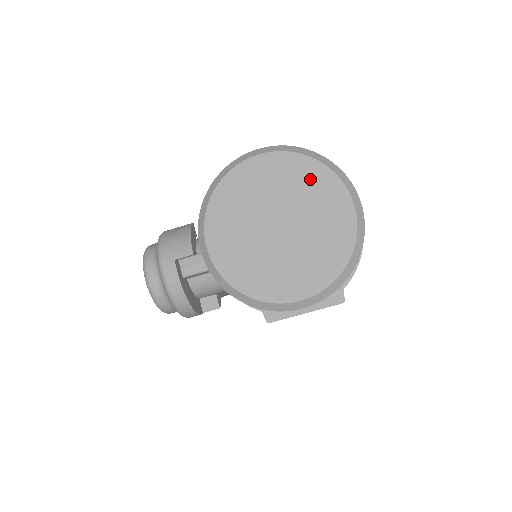
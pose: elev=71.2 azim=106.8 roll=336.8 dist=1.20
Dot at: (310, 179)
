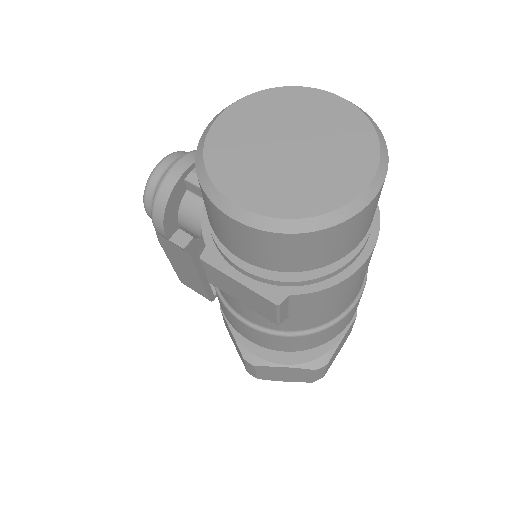
Dot at: (355, 138)
